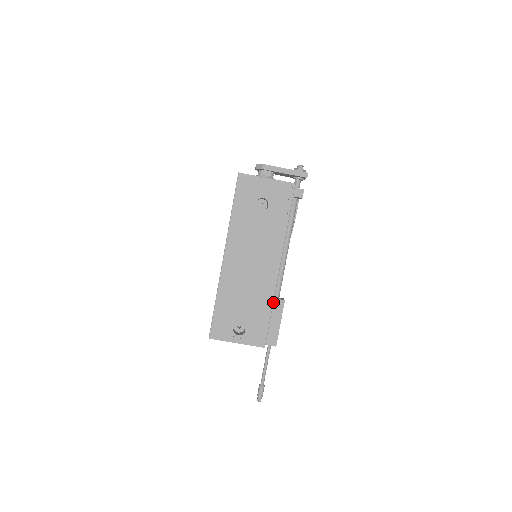
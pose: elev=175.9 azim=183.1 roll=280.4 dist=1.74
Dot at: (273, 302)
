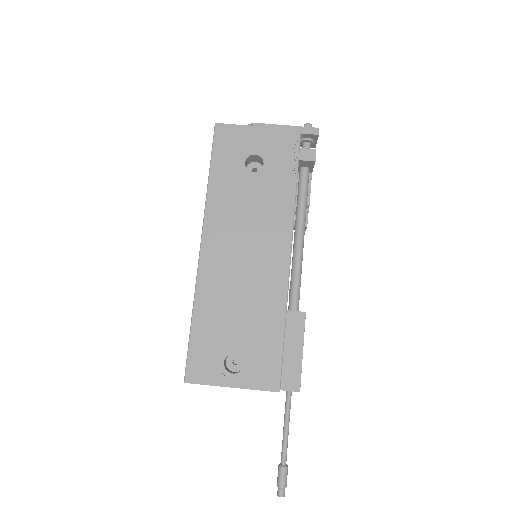
Dot at: (286, 312)
